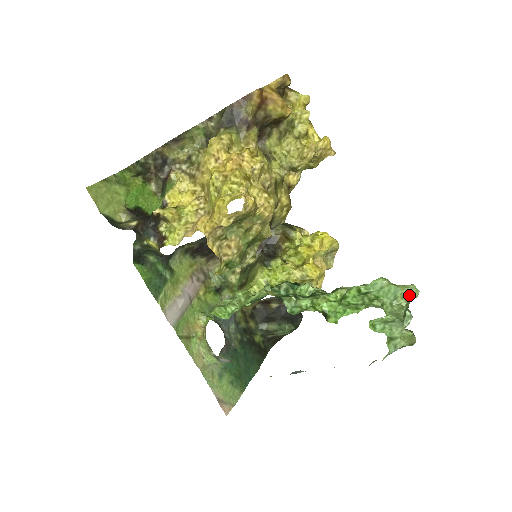
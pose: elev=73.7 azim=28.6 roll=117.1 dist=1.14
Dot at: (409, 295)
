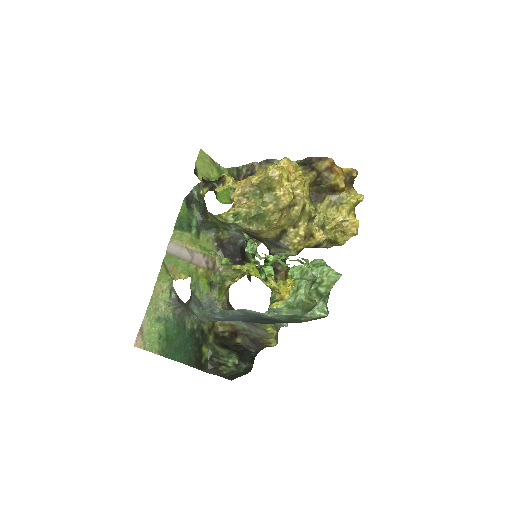
Dot at: (333, 273)
